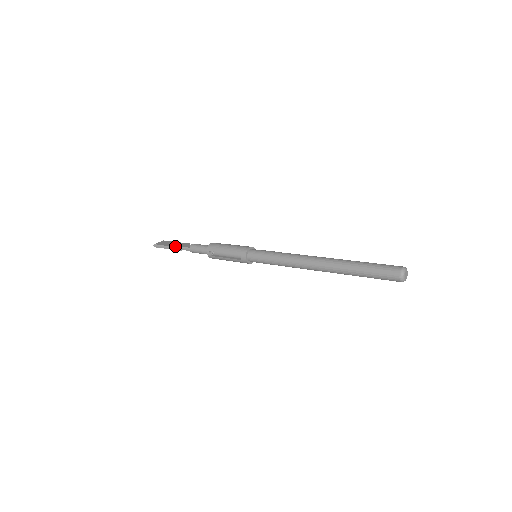
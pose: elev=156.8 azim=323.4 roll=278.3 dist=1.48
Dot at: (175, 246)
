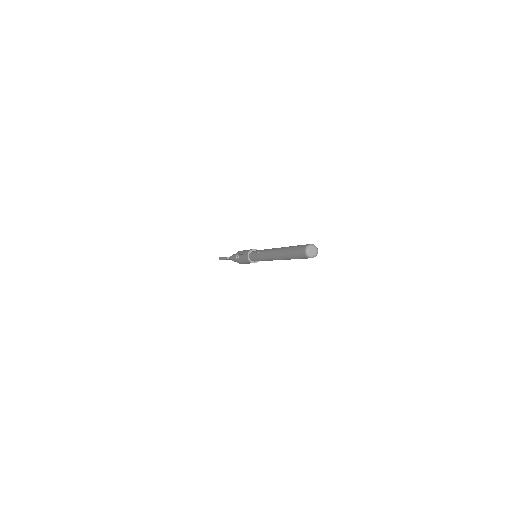
Dot at: occluded
